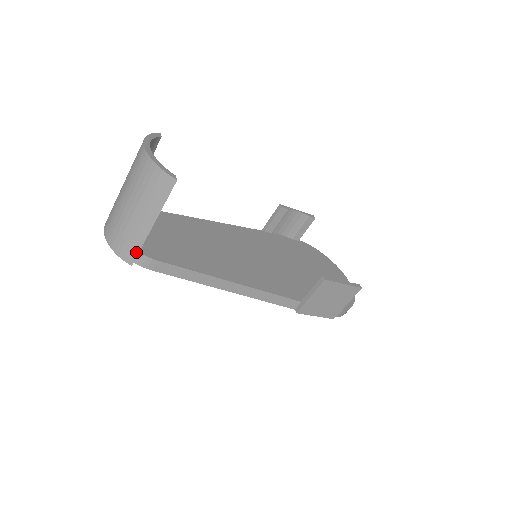
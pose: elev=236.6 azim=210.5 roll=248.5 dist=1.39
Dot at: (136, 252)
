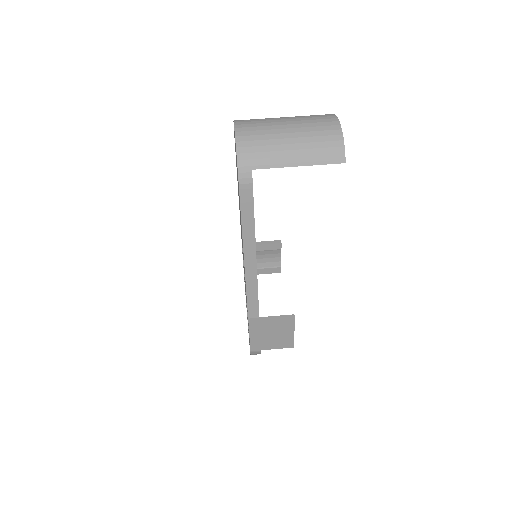
Dot at: (255, 167)
